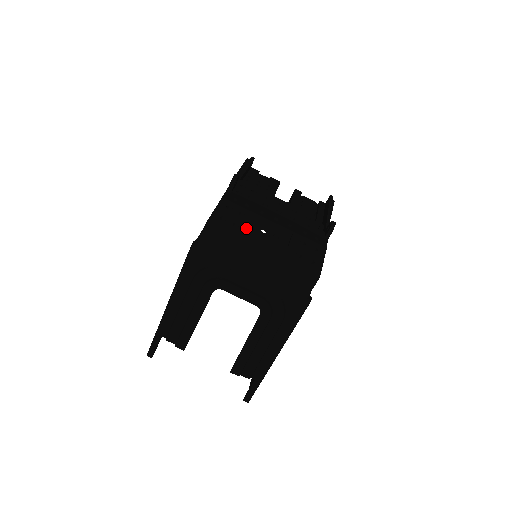
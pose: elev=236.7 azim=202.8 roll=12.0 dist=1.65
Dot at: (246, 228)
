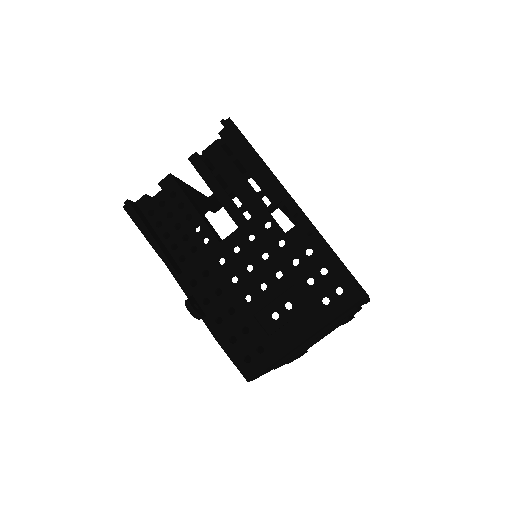
Dot at: (268, 340)
